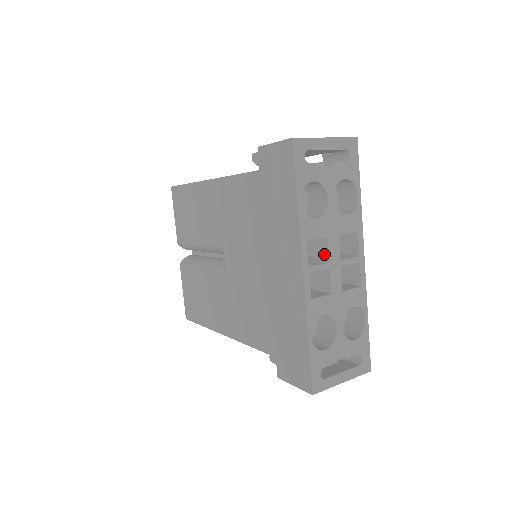
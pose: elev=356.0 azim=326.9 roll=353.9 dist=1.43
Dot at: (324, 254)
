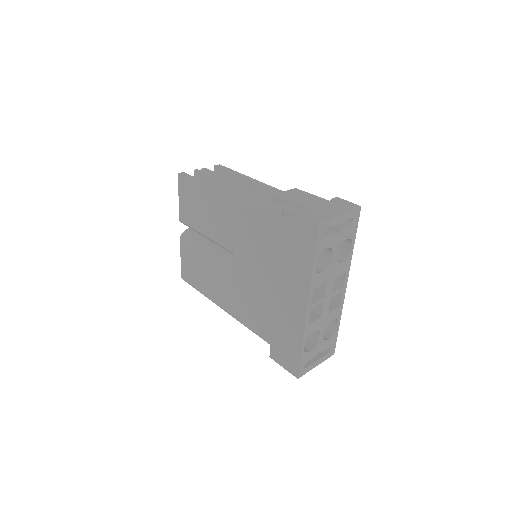
Dot at: (321, 290)
